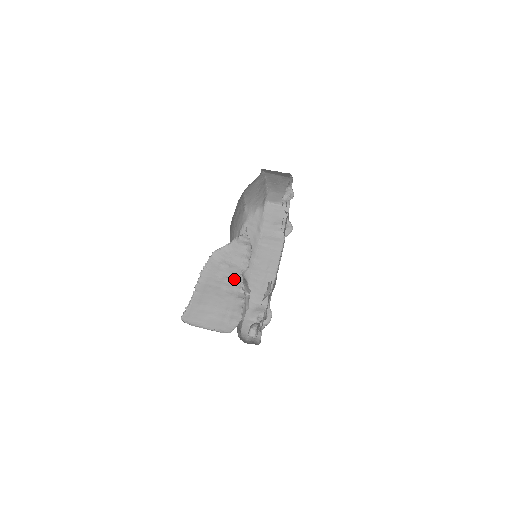
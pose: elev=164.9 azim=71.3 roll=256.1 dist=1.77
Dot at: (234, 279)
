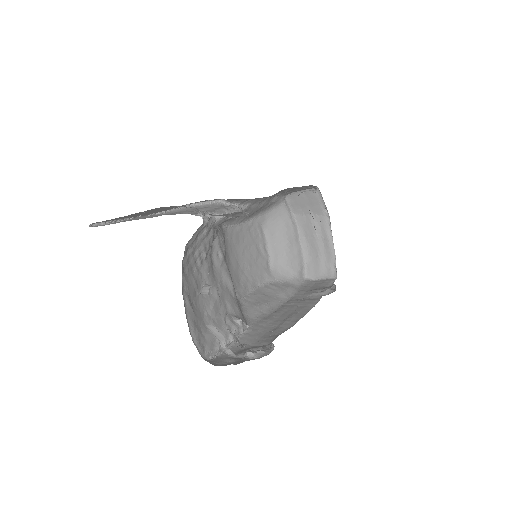
Dot at: occluded
